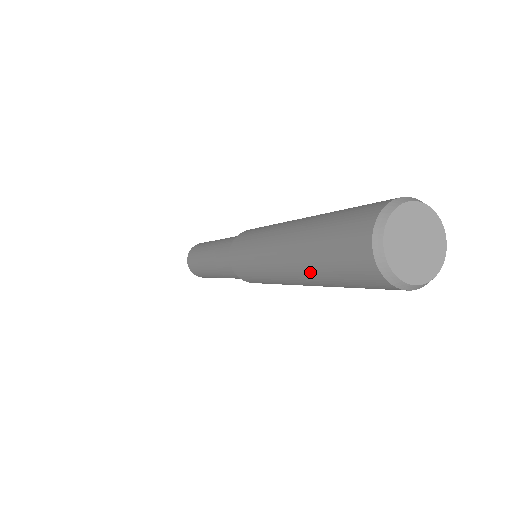
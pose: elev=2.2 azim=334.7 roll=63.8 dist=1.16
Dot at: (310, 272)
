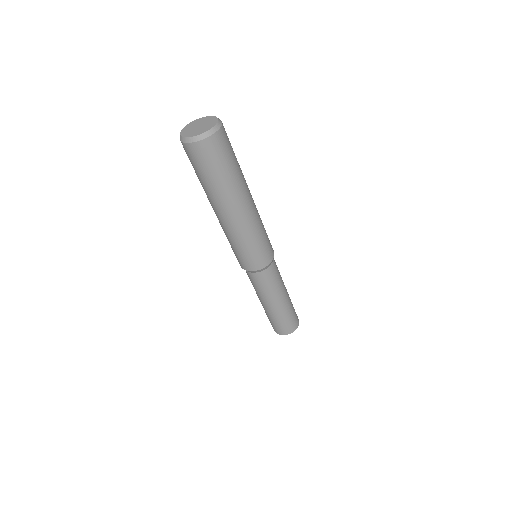
Dot at: (218, 193)
